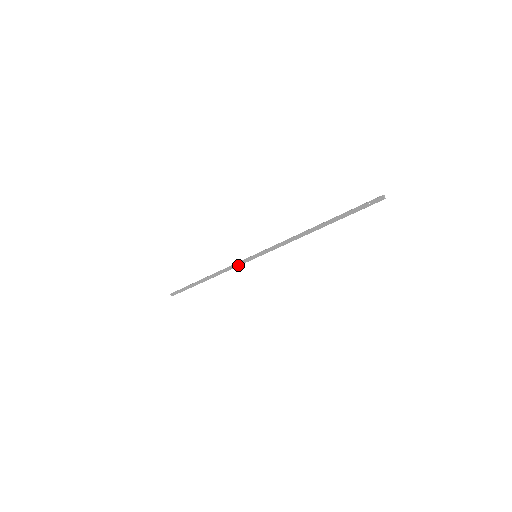
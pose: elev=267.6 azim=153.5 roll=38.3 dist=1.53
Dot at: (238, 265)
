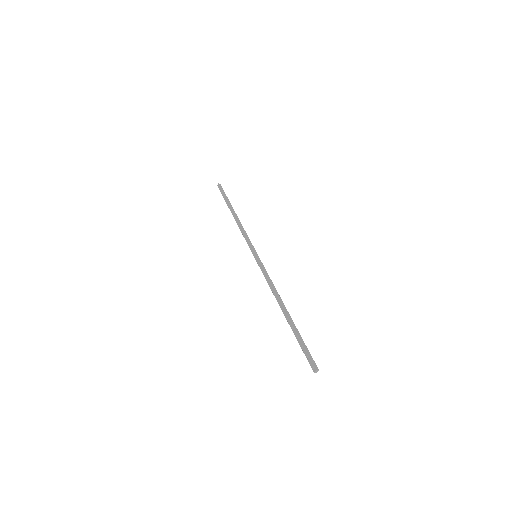
Dot at: (247, 241)
